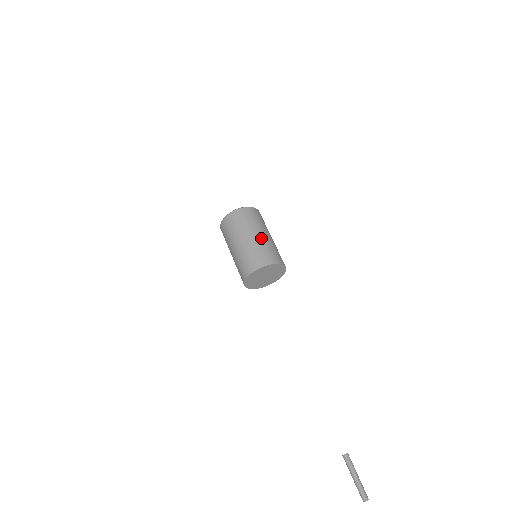
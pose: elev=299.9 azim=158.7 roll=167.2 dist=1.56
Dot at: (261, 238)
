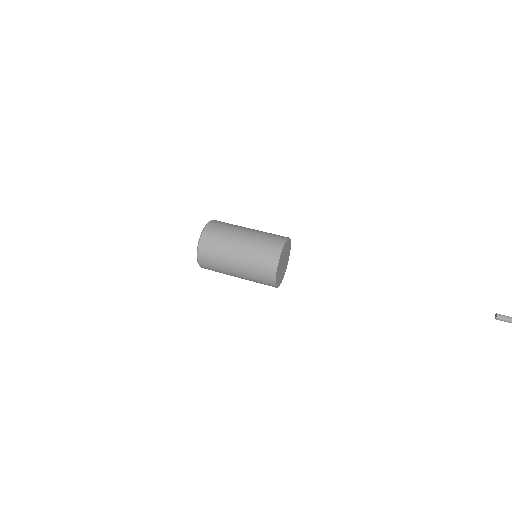
Dot at: occluded
